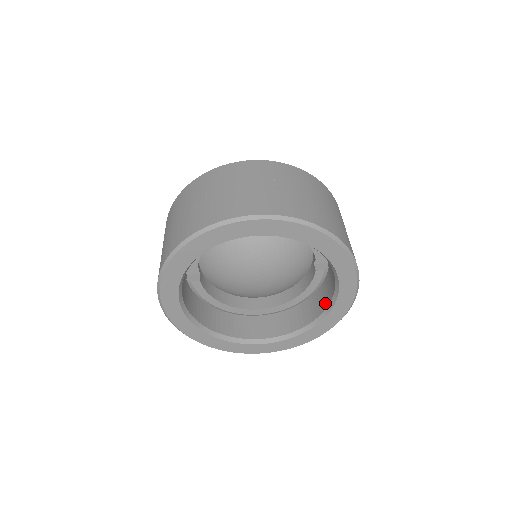
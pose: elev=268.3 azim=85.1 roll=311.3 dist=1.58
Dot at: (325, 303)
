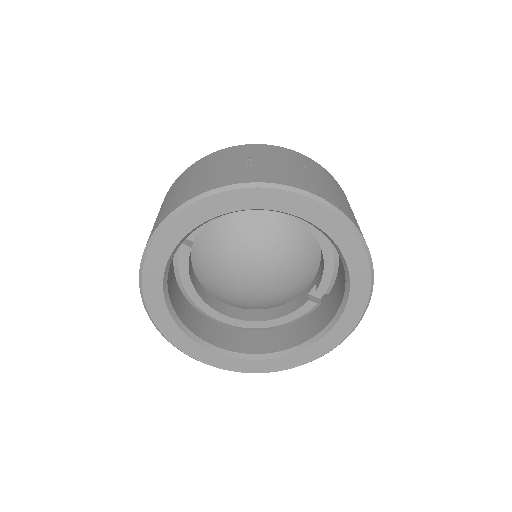
Dot at: (304, 337)
